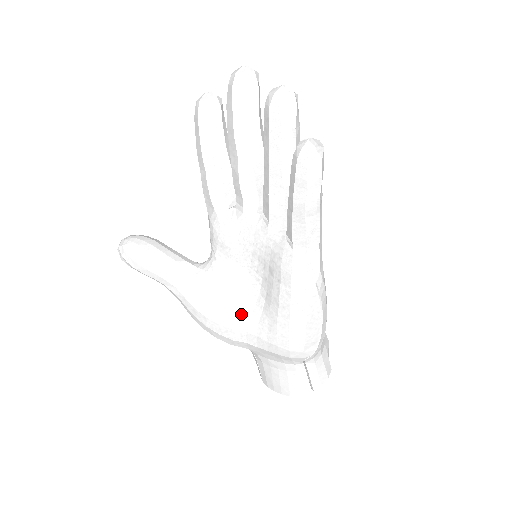
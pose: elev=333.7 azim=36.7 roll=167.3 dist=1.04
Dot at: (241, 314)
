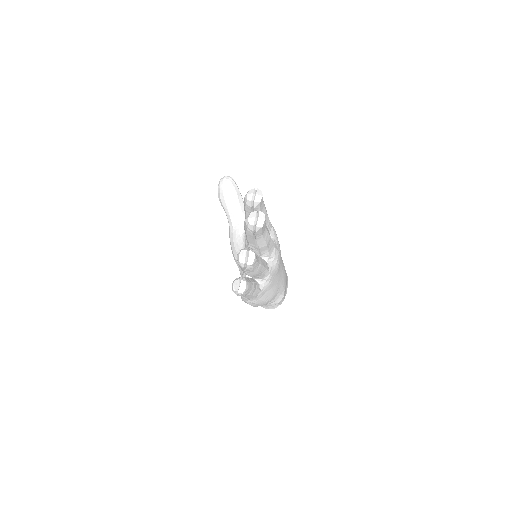
Dot at: occluded
